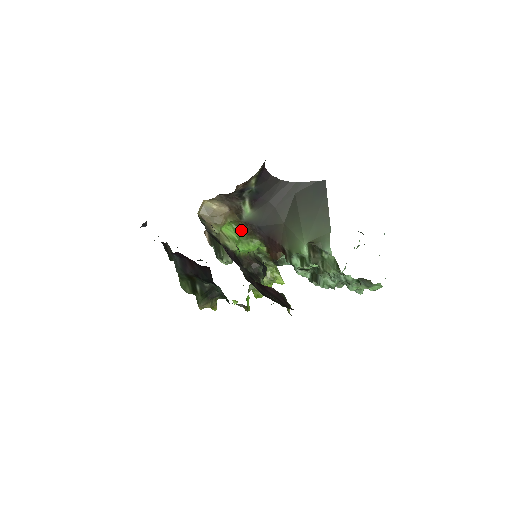
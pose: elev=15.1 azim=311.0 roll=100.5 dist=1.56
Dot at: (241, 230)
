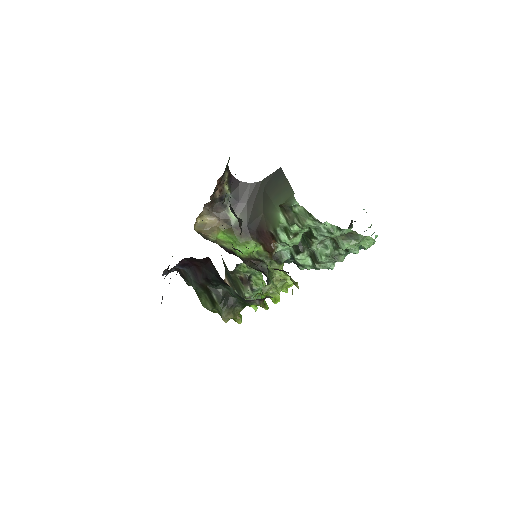
Dot at: (235, 236)
